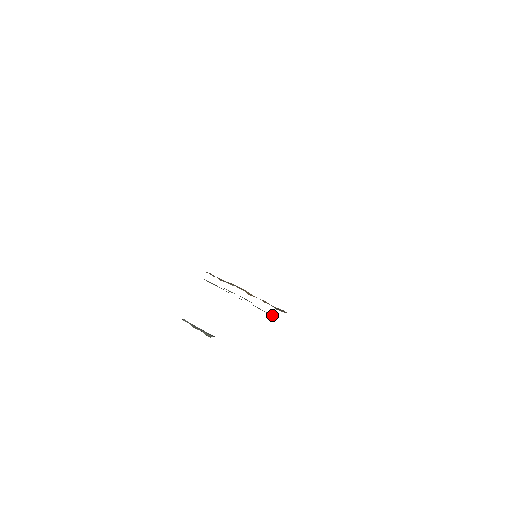
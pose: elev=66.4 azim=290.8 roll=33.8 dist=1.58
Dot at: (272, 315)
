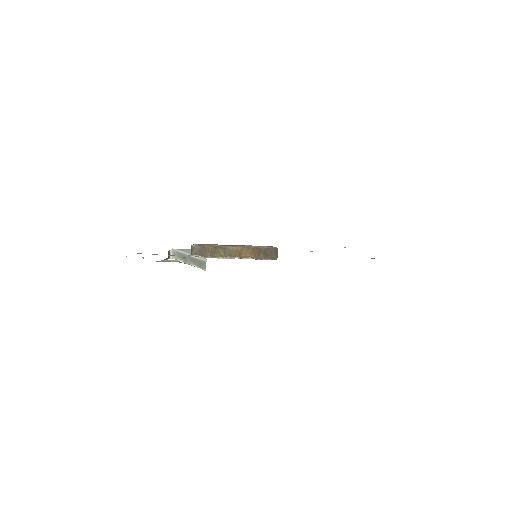
Dot at: occluded
